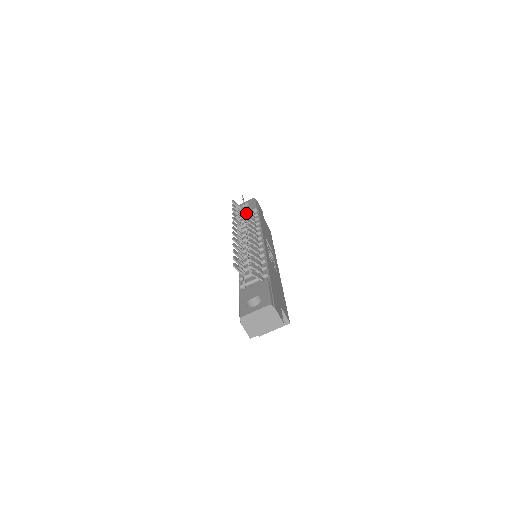
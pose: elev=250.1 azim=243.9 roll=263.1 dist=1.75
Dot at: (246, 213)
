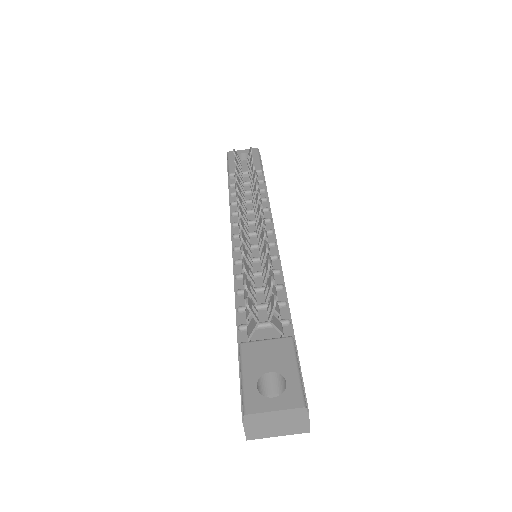
Dot at: (245, 172)
